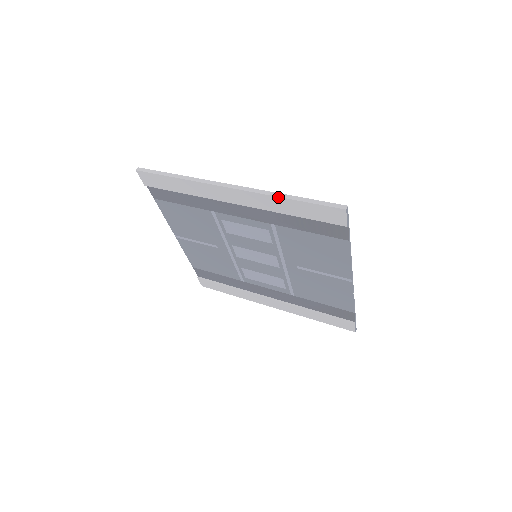
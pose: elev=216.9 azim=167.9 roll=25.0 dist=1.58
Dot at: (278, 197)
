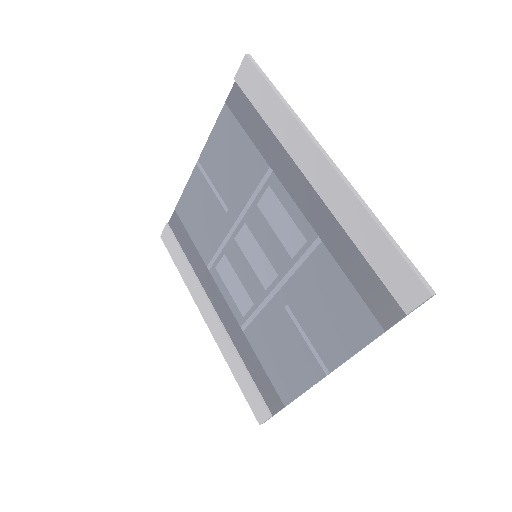
Dot at: (369, 214)
